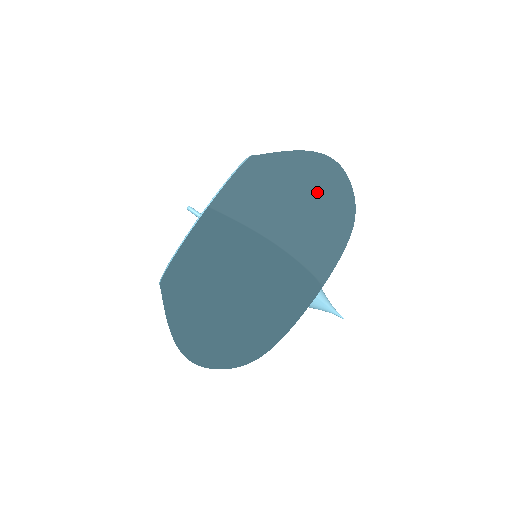
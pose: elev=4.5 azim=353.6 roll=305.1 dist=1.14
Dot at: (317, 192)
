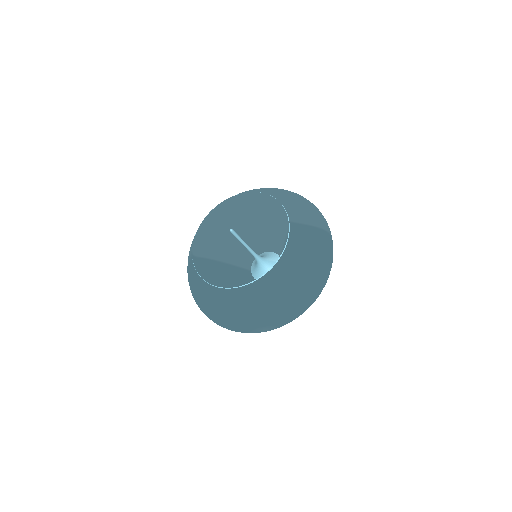
Dot at: occluded
